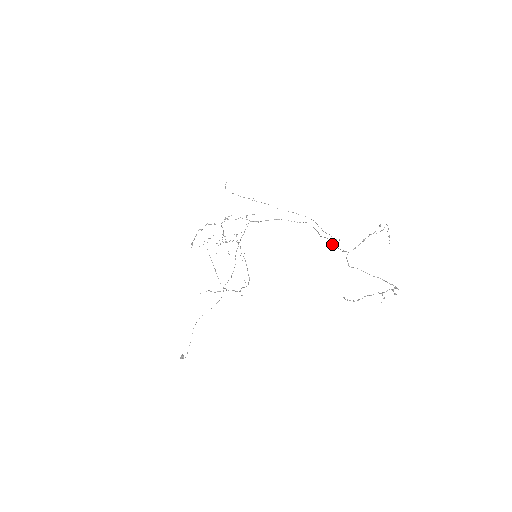
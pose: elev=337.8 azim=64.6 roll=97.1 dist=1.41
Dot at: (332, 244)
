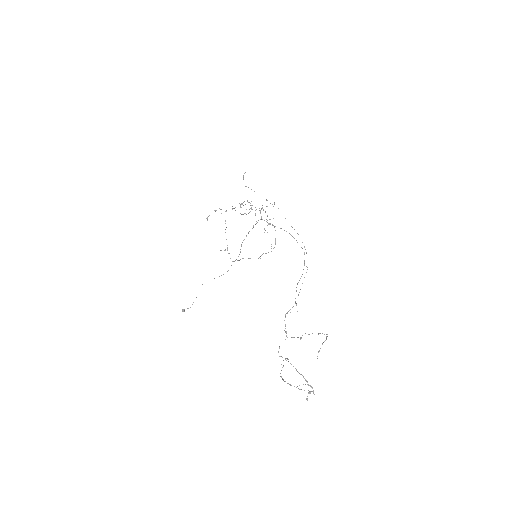
Dot at: (285, 314)
